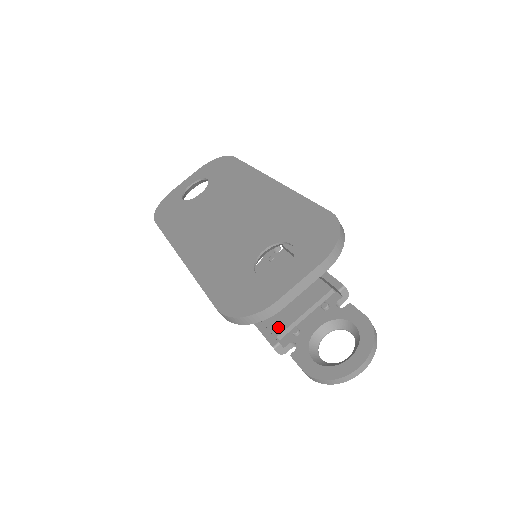
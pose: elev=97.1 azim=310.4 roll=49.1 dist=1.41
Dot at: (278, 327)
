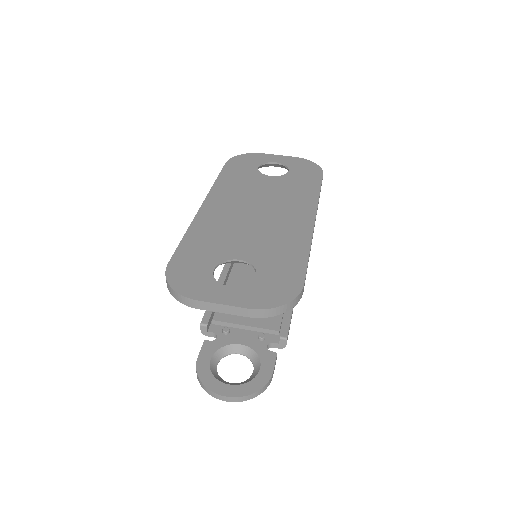
Dot at: (221, 315)
